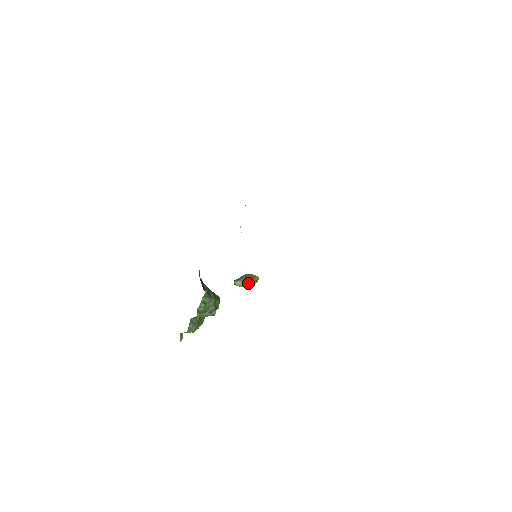
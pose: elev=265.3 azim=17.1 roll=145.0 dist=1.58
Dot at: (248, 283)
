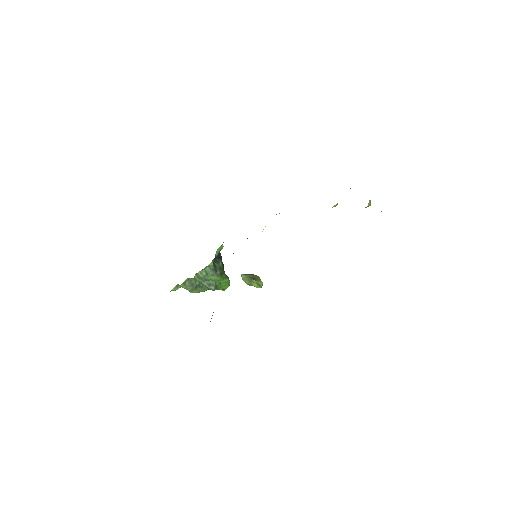
Dot at: (249, 281)
